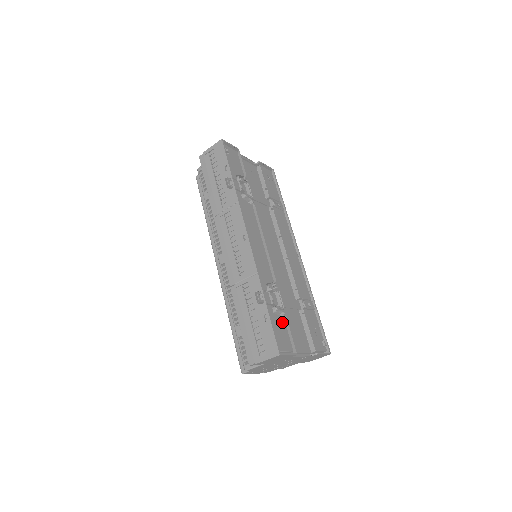
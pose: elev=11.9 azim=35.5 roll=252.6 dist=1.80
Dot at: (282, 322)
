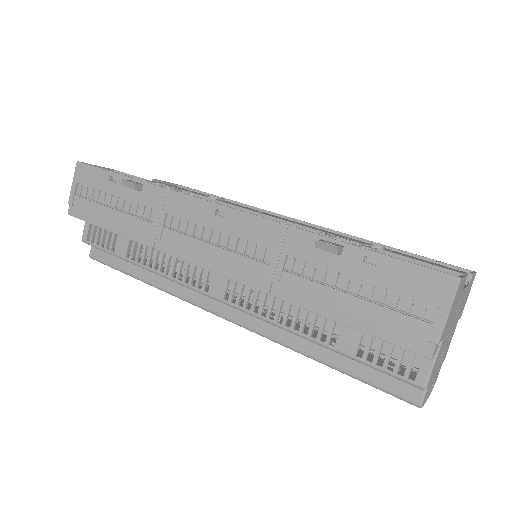
Dot at: occluded
